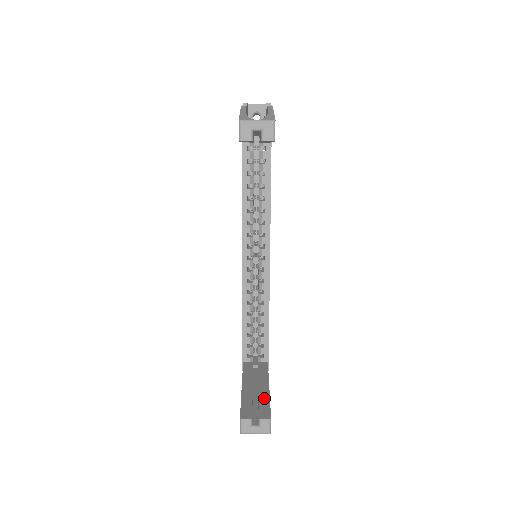
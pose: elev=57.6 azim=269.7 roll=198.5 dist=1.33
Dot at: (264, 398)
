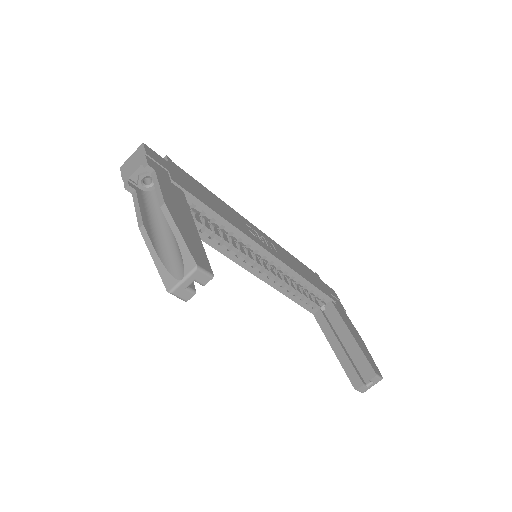
Dot at: (357, 352)
